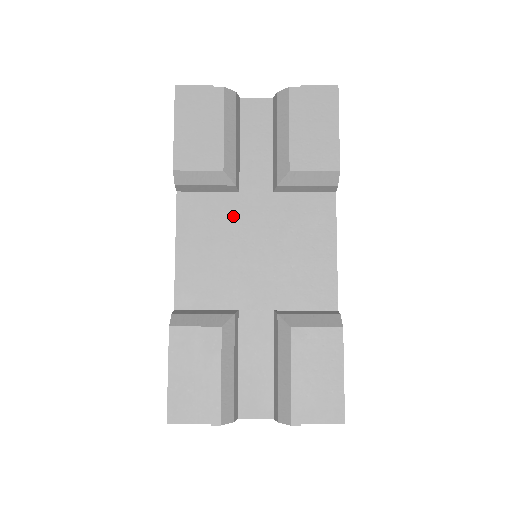
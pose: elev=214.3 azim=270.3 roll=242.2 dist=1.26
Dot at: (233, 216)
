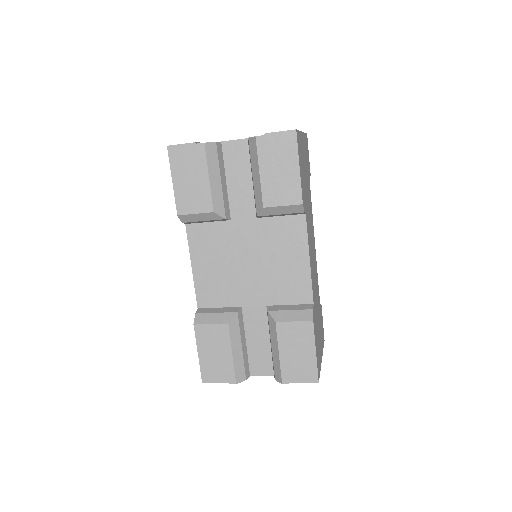
Dot at: (229, 239)
